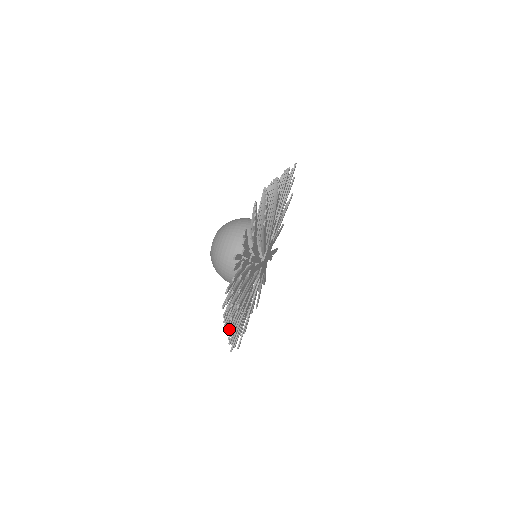
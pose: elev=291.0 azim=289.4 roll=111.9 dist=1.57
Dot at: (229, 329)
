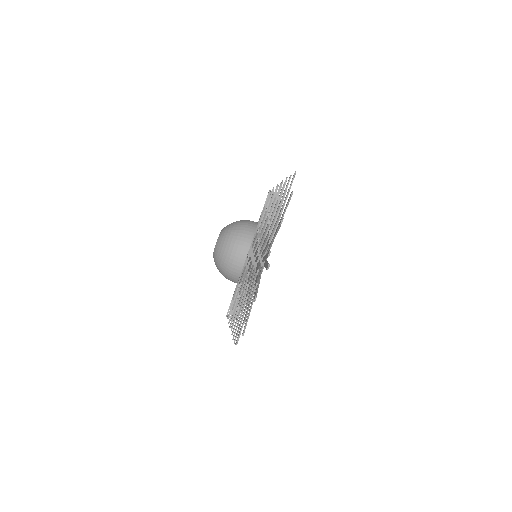
Dot at: occluded
